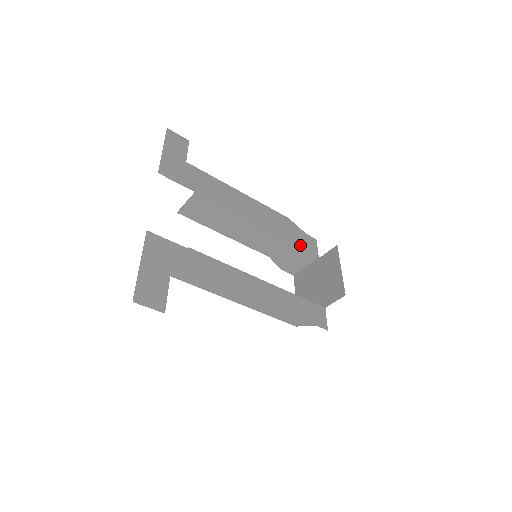
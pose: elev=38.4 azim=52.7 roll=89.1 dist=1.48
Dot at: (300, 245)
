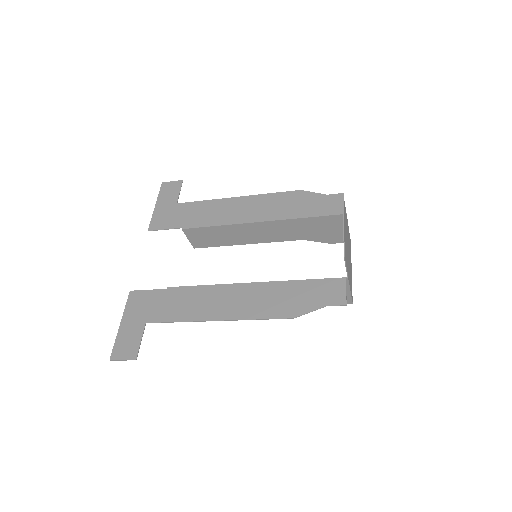
Dot at: (314, 214)
